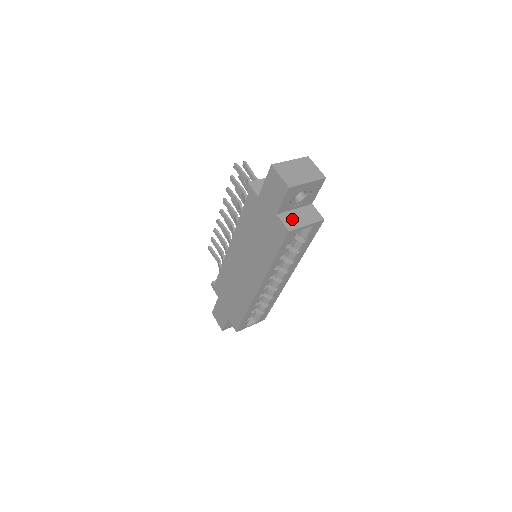
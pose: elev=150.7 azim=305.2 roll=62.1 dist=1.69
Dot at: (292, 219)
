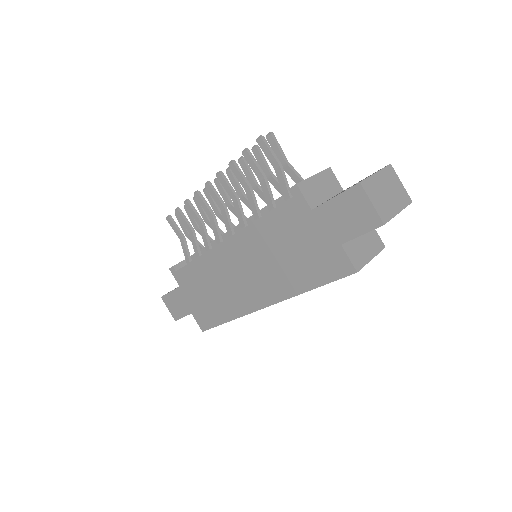
Dot at: (357, 251)
